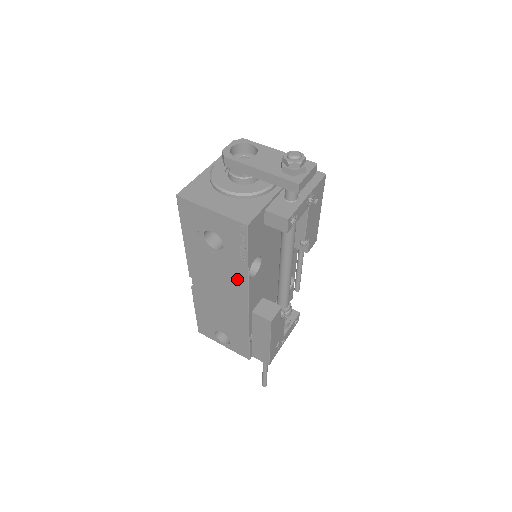
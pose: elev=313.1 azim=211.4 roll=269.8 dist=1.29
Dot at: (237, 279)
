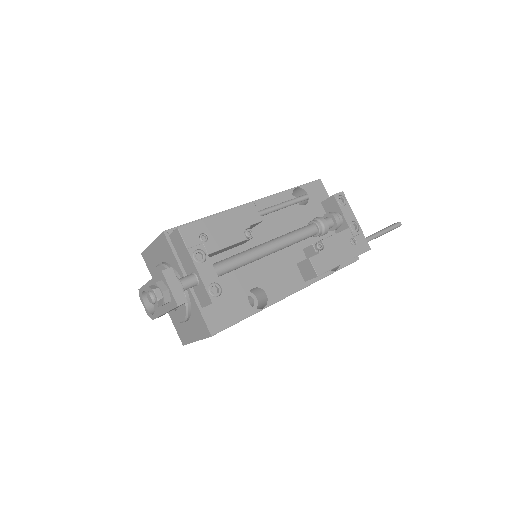
Dot at: occluded
